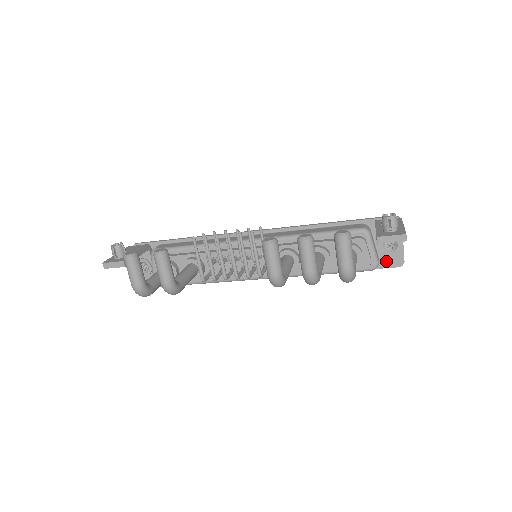
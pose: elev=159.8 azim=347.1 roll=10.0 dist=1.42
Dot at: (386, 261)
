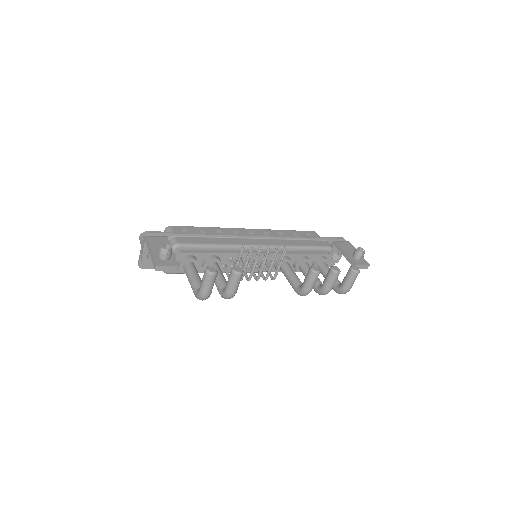
Dot at: occluded
